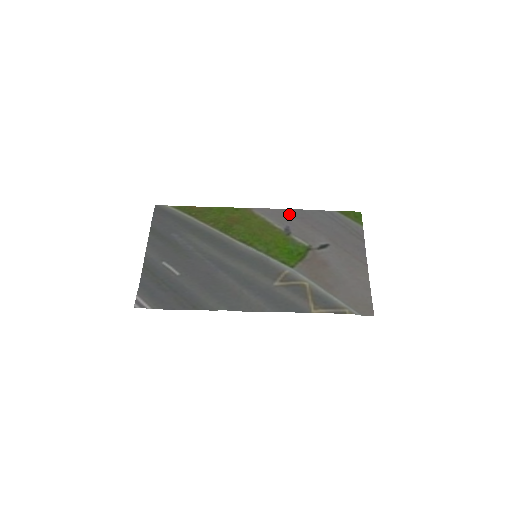
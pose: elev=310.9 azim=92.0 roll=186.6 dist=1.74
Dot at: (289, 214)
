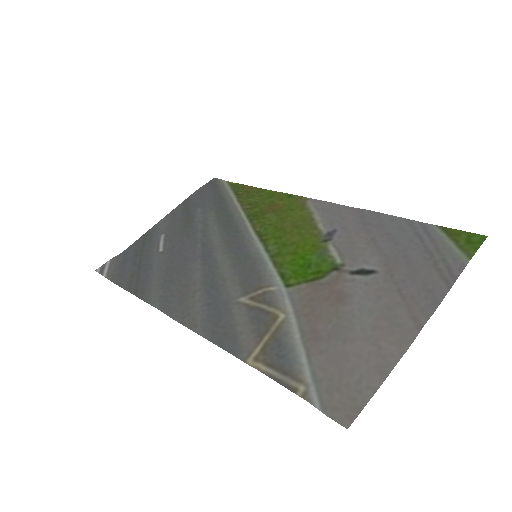
Dot at: (352, 214)
